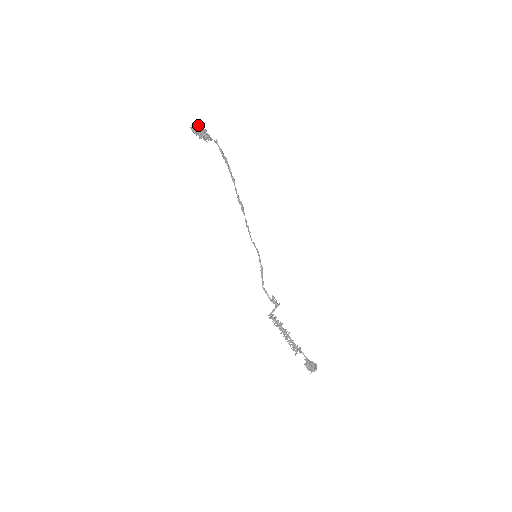
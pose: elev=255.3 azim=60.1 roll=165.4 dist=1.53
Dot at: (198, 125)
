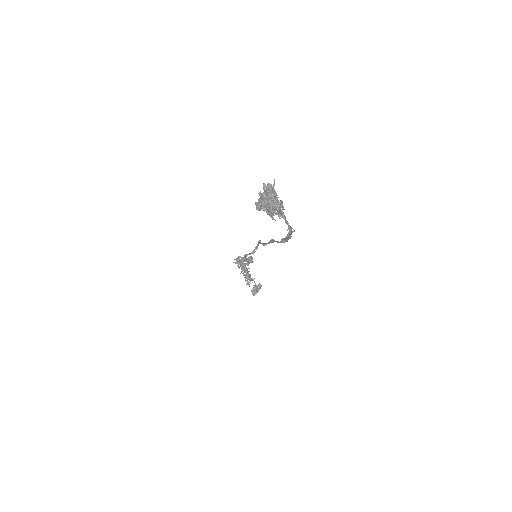
Dot at: (272, 197)
